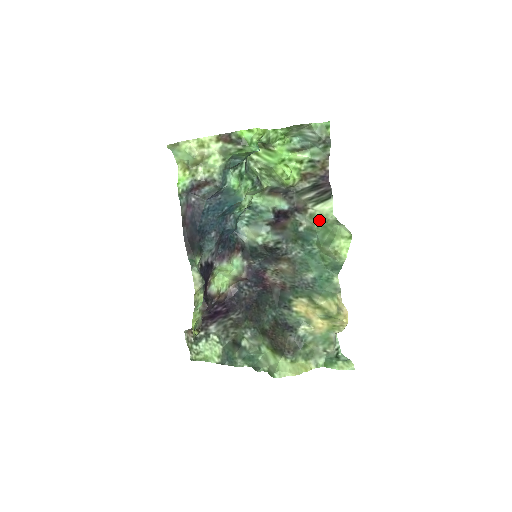
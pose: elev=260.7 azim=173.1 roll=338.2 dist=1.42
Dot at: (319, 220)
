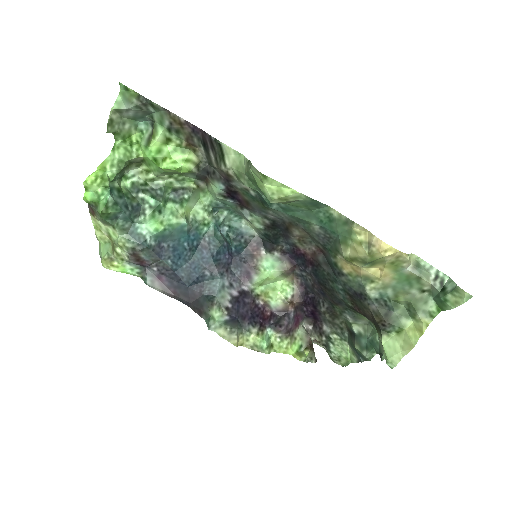
Dot at: (241, 177)
